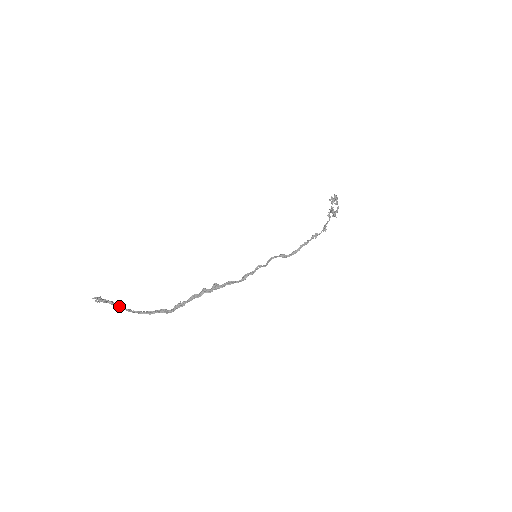
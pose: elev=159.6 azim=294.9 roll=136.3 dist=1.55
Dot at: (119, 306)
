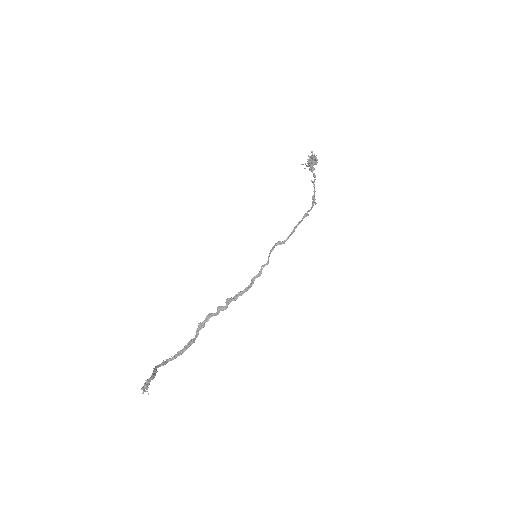
Dot at: (155, 369)
